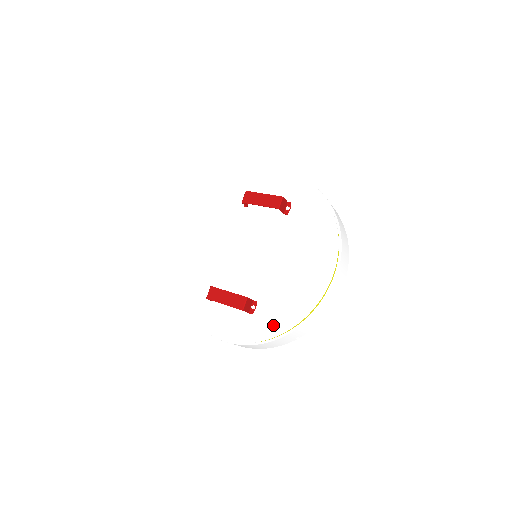
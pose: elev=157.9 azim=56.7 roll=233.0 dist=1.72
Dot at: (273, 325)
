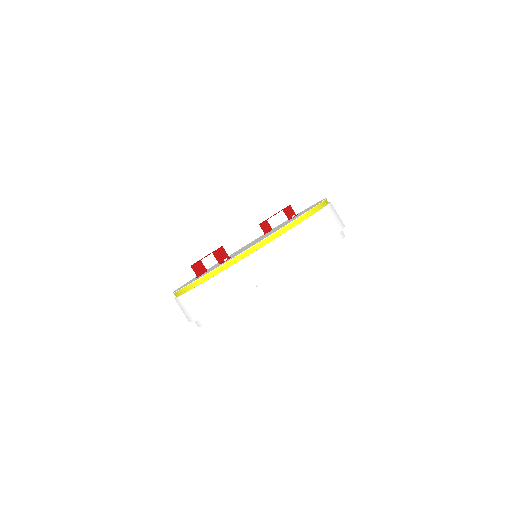
Dot at: occluded
